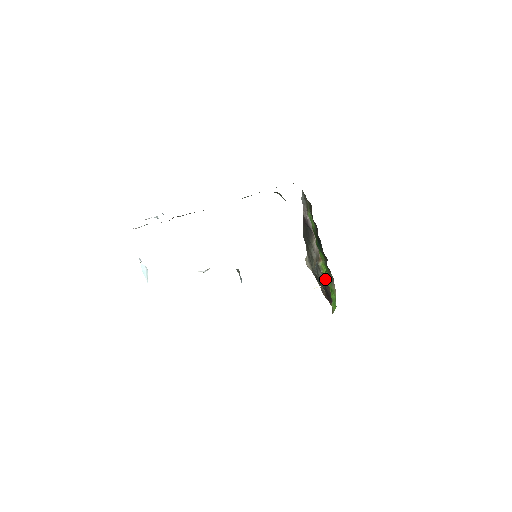
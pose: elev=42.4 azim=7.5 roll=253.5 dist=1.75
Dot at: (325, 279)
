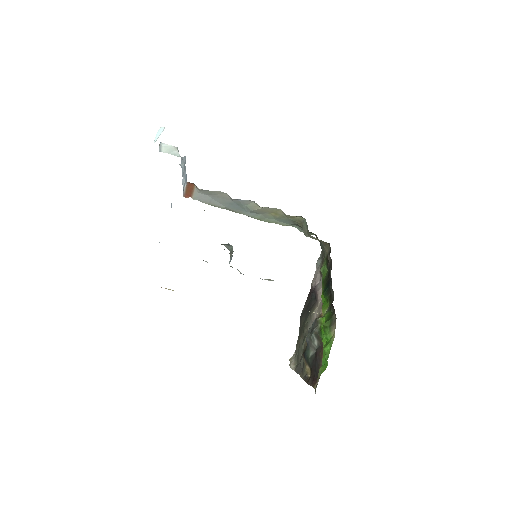
Dot at: (320, 336)
